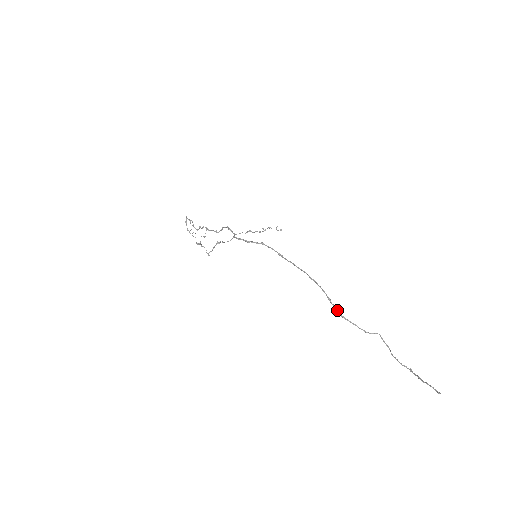
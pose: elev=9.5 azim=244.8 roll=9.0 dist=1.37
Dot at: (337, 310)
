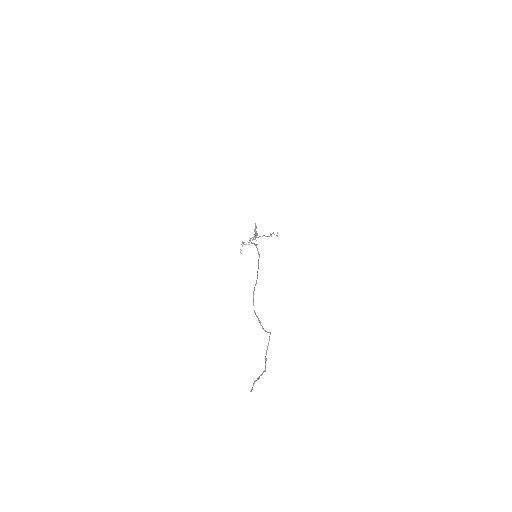
Dot at: (253, 305)
